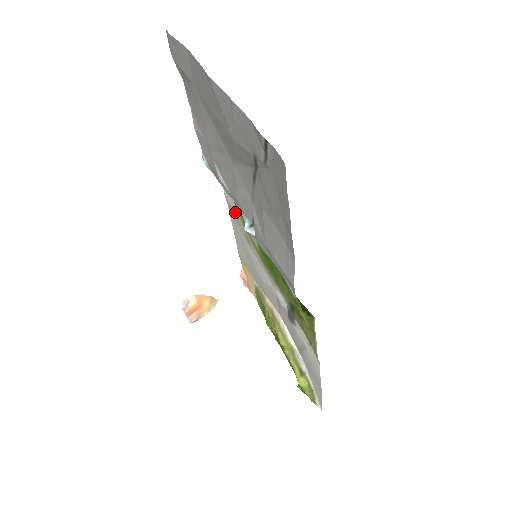
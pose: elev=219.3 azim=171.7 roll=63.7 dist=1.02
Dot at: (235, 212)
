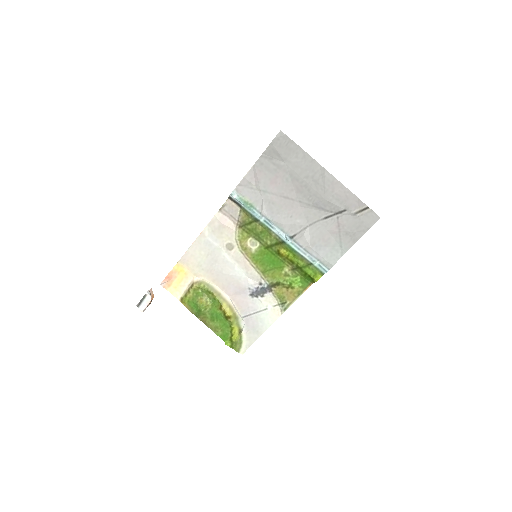
Dot at: (229, 229)
